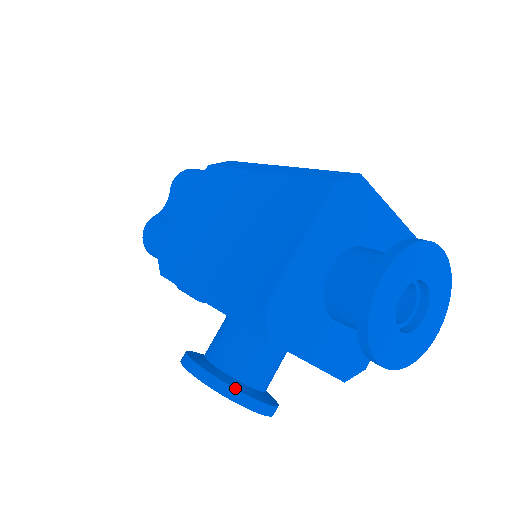
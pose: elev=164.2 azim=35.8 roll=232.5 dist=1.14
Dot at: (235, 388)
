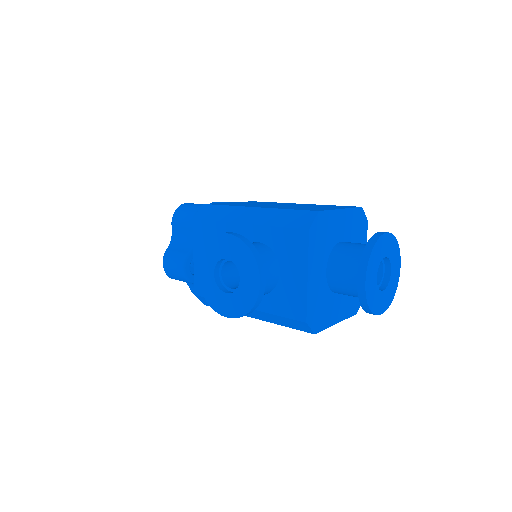
Dot at: (259, 254)
